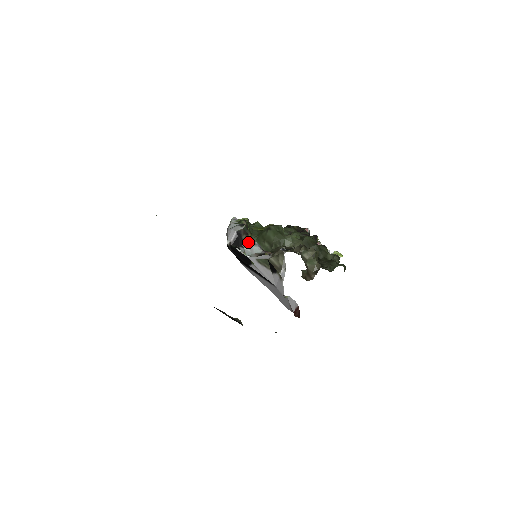
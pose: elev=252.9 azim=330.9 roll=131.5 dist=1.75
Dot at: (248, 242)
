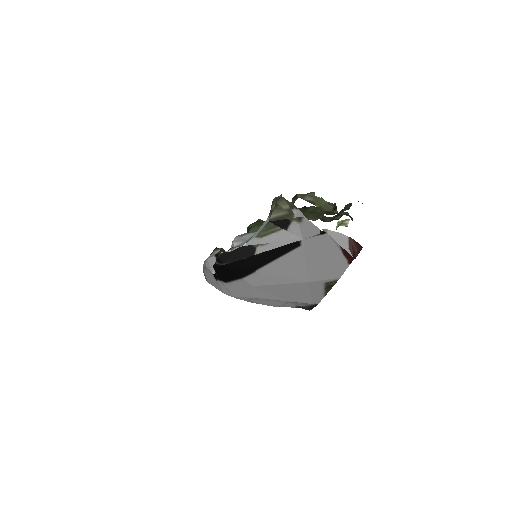
Dot at: (234, 239)
